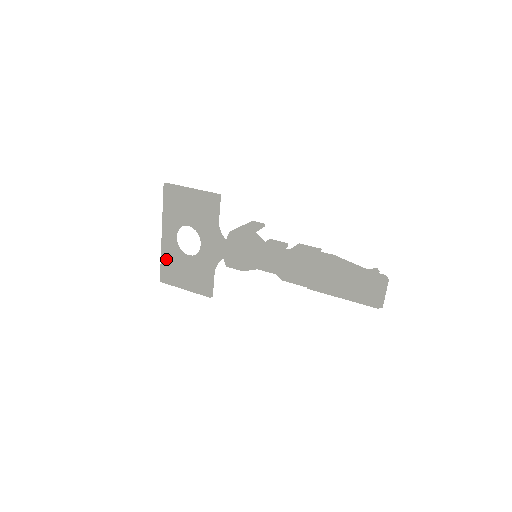
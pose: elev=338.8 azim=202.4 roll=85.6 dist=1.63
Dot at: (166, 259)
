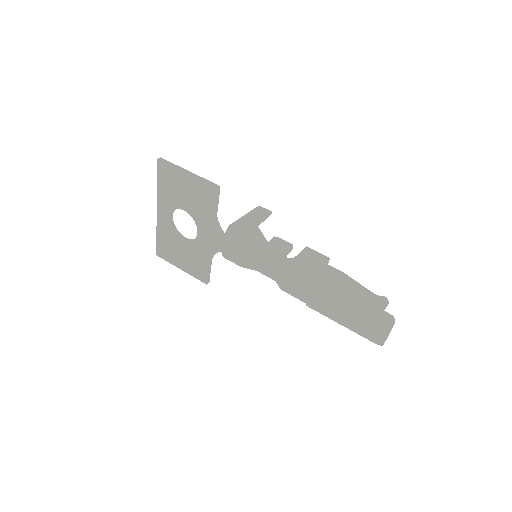
Dot at: (162, 236)
